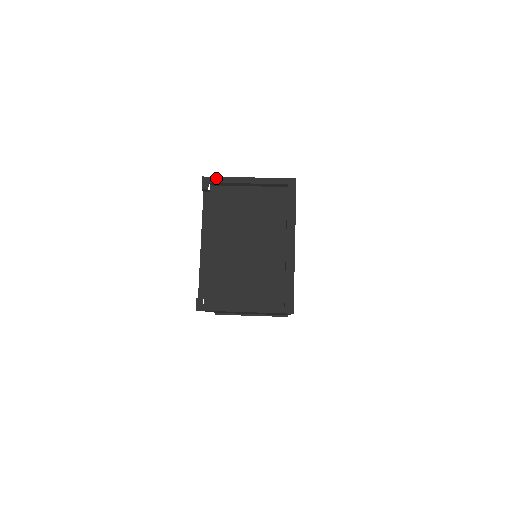
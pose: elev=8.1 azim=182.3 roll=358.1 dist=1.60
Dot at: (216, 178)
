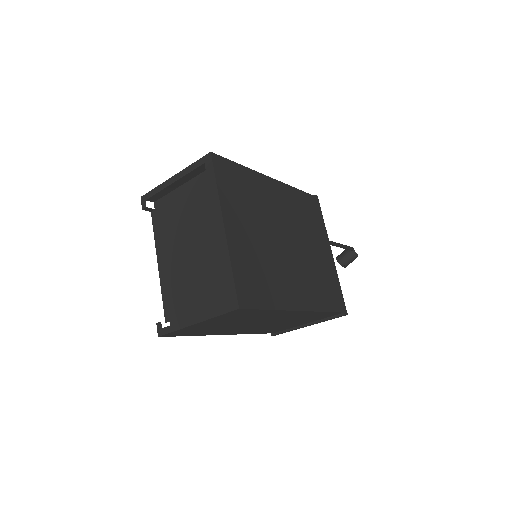
Dot at: (150, 192)
